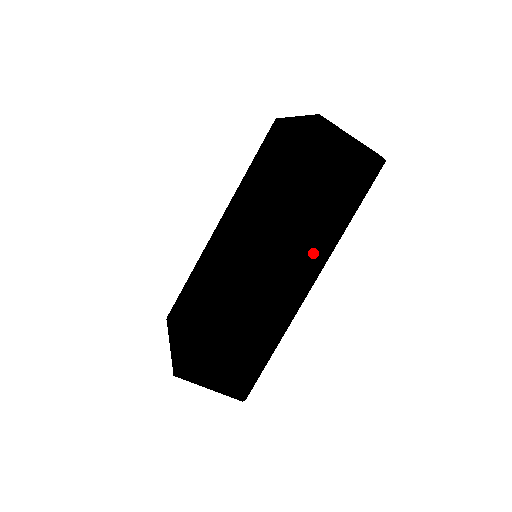
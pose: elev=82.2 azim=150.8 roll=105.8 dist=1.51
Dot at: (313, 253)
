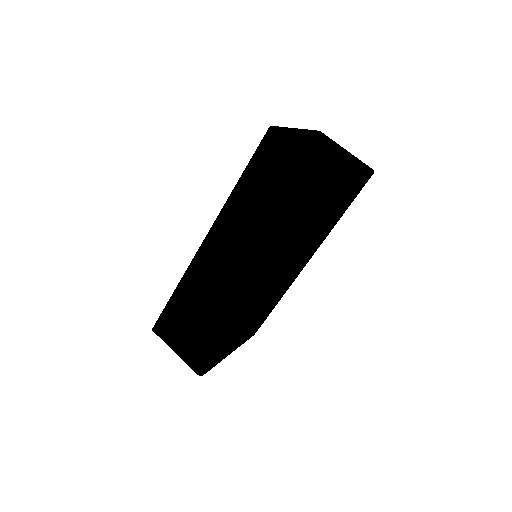
Dot at: (261, 259)
